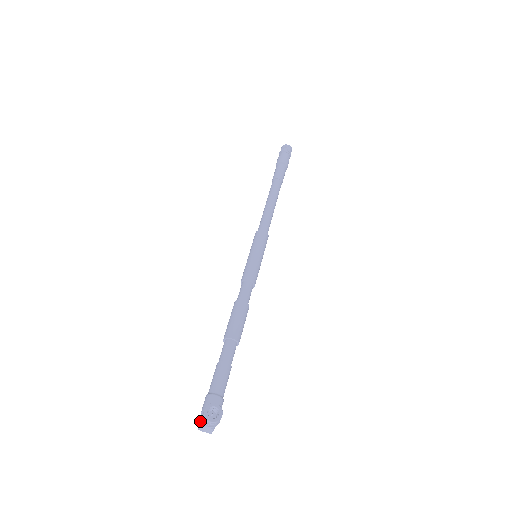
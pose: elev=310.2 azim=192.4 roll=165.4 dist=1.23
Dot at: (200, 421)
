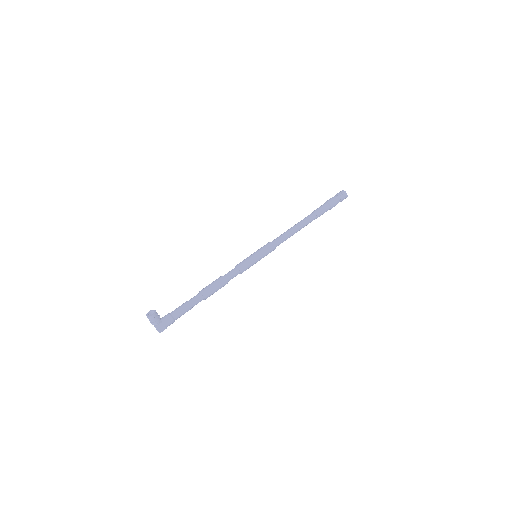
Dot at: occluded
